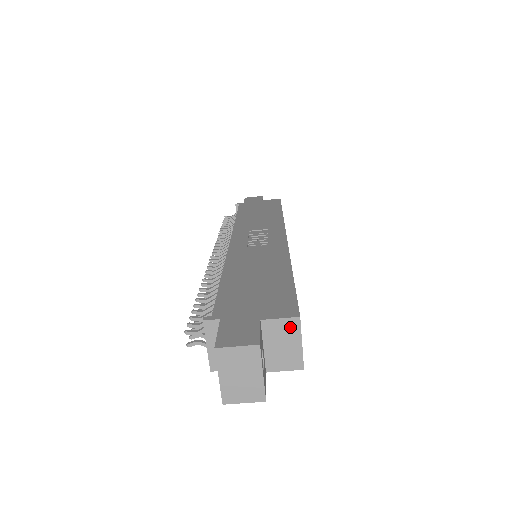
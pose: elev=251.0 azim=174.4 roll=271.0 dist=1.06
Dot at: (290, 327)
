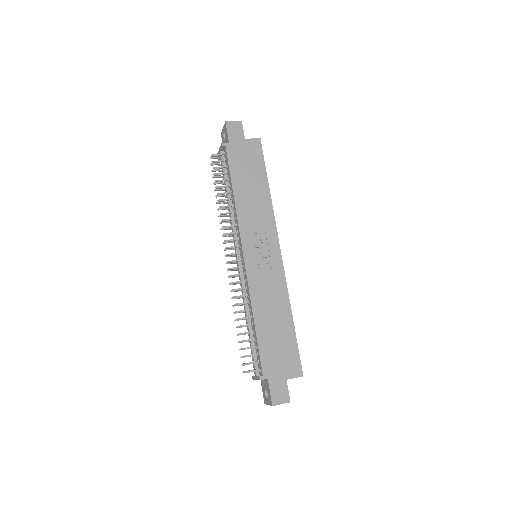
Dot at: (297, 377)
